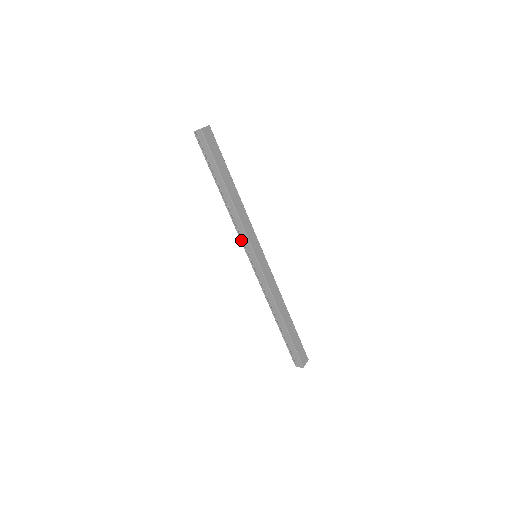
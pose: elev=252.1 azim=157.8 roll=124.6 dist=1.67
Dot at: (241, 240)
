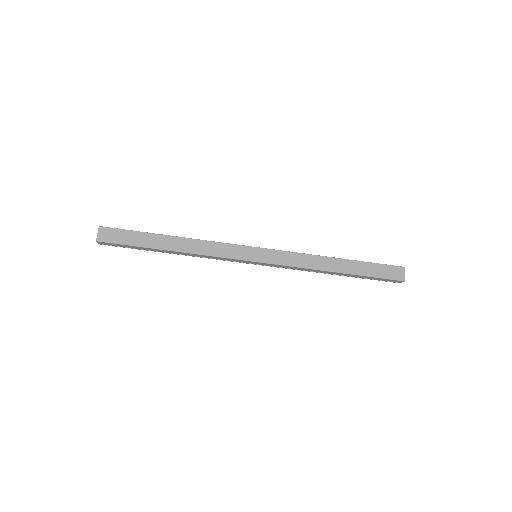
Dot at: occluded
